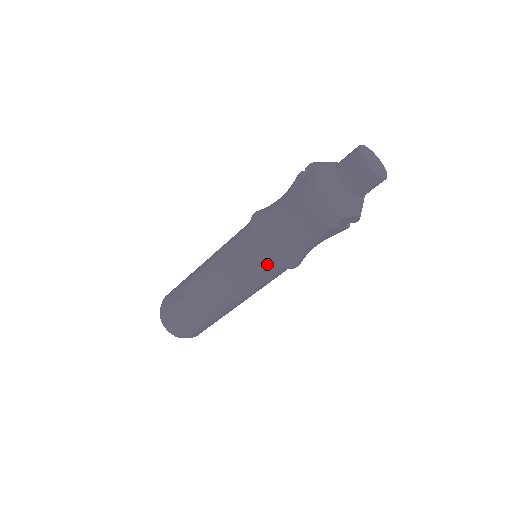
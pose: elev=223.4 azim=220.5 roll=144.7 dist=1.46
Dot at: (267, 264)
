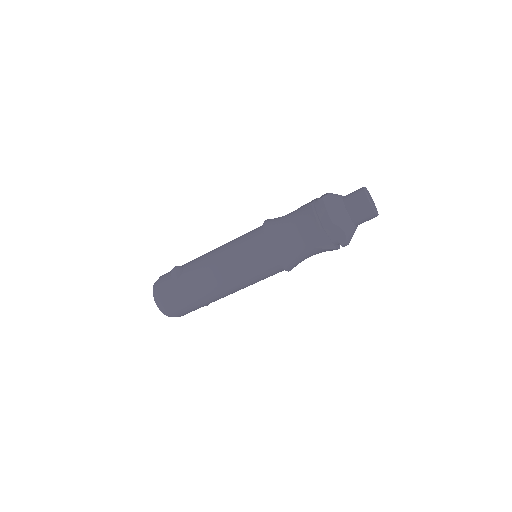
Dot at: (262, 249)
